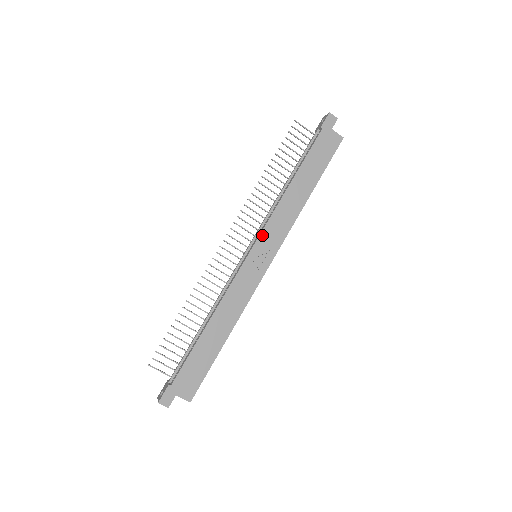
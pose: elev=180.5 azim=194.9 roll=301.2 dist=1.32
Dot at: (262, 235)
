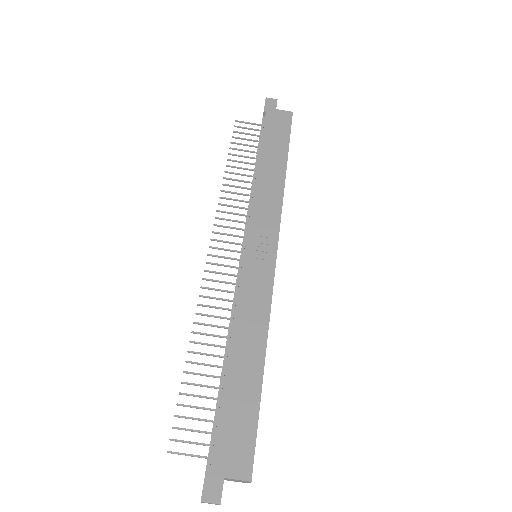
Dot at: (251, 227)
